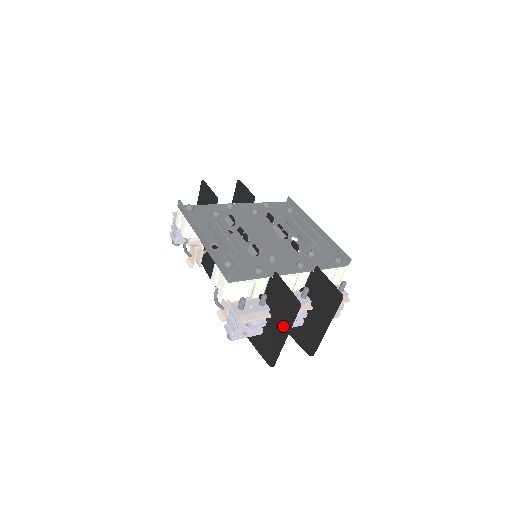
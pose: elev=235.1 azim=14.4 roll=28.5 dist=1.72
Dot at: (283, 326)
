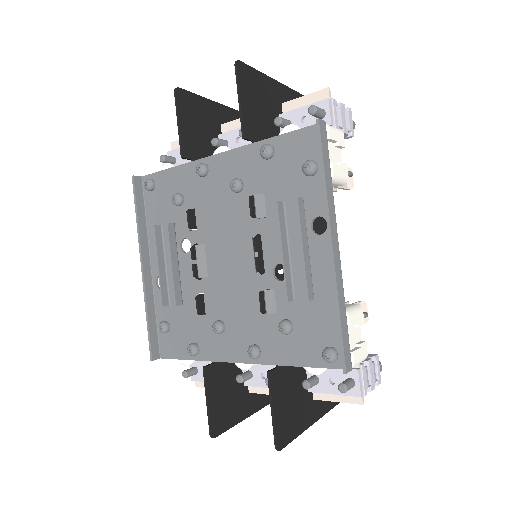
Dot at: (243, 406)
